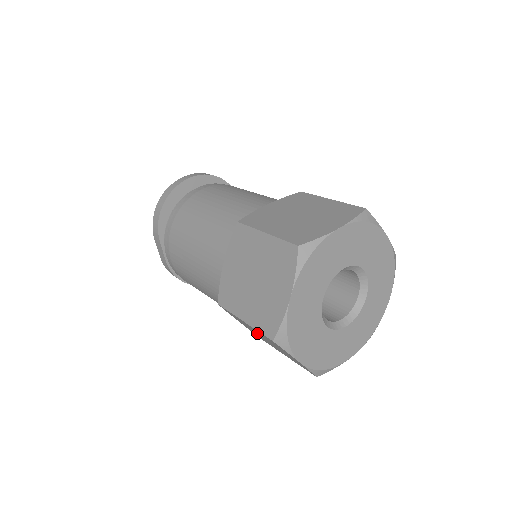
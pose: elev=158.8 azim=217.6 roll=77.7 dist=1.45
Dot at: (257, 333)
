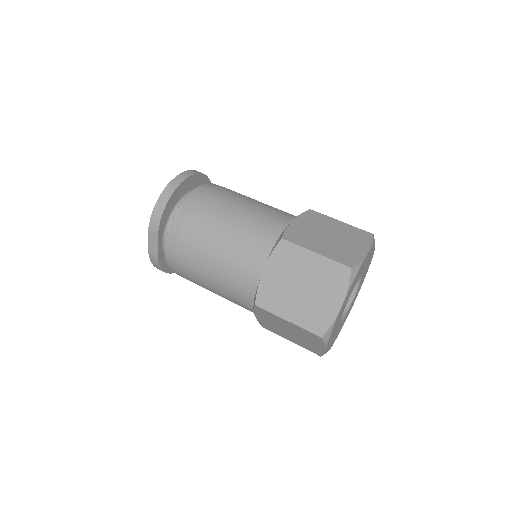
Dot at: (283, 327)
